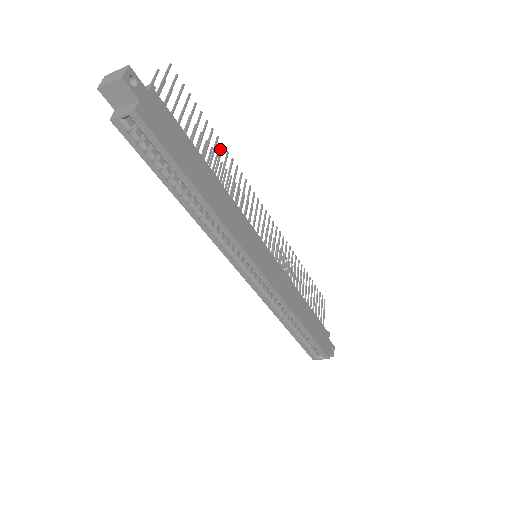
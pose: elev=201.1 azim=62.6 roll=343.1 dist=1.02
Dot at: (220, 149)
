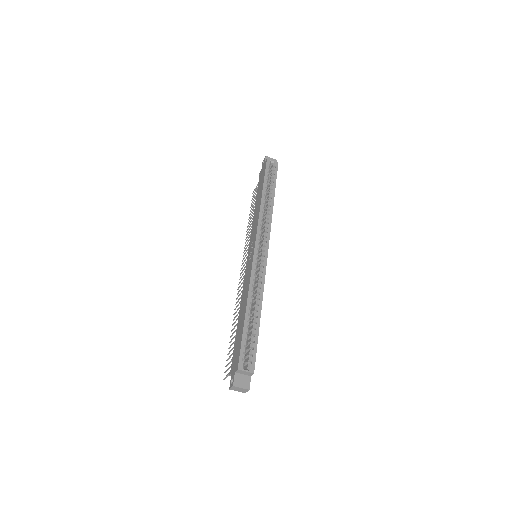
Dot at: occluded
